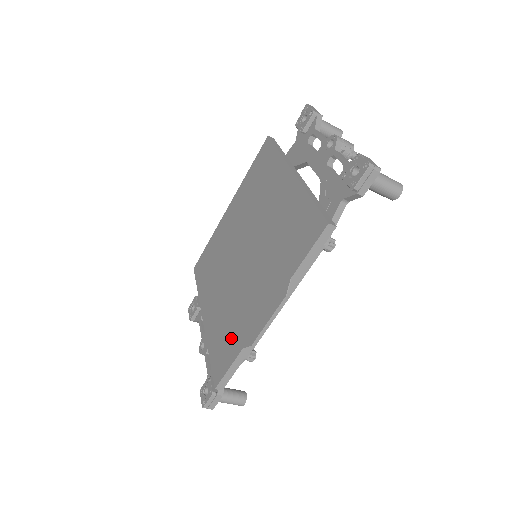
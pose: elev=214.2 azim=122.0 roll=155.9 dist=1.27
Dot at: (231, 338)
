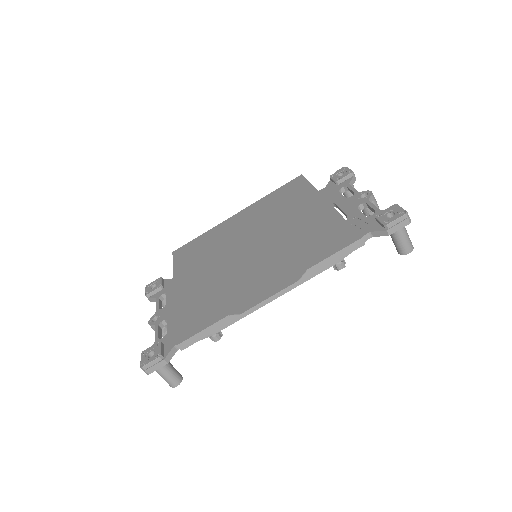
Dot at: (213, 307)
